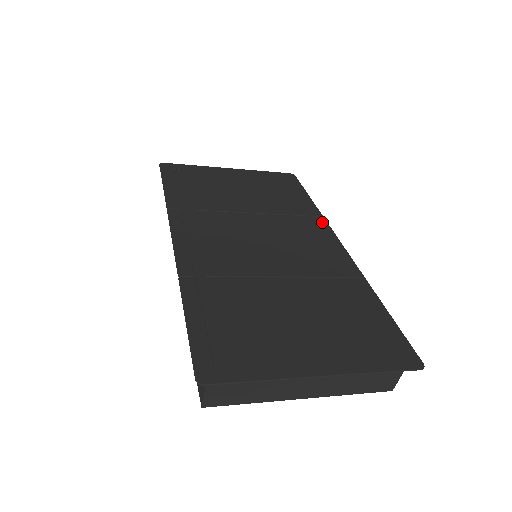
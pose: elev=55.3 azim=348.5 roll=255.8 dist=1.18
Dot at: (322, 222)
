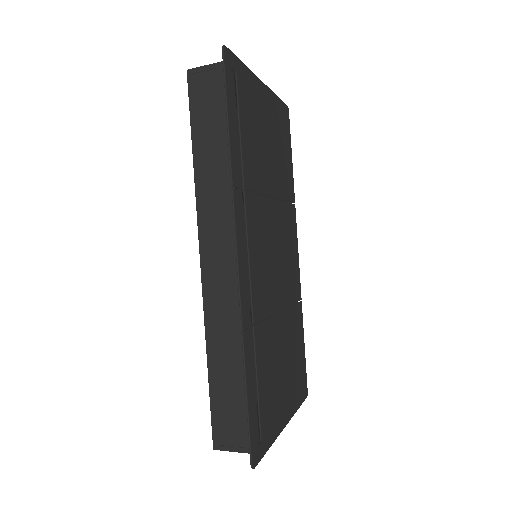
Dot at: (295, 214)
